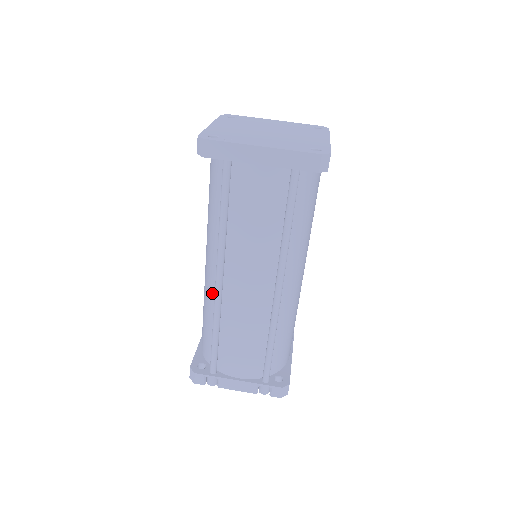
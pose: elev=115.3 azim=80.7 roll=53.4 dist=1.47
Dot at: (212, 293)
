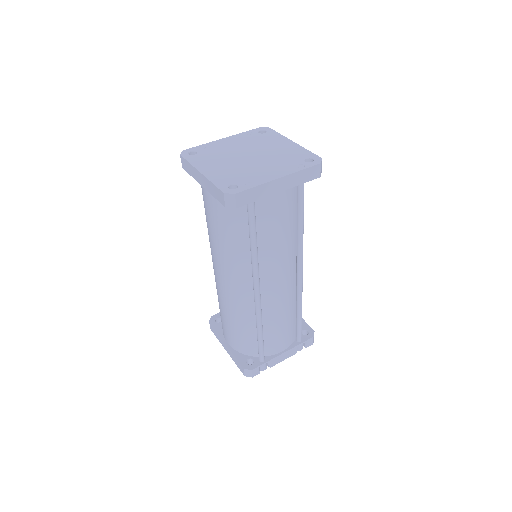
Dot at: (246, 305)
